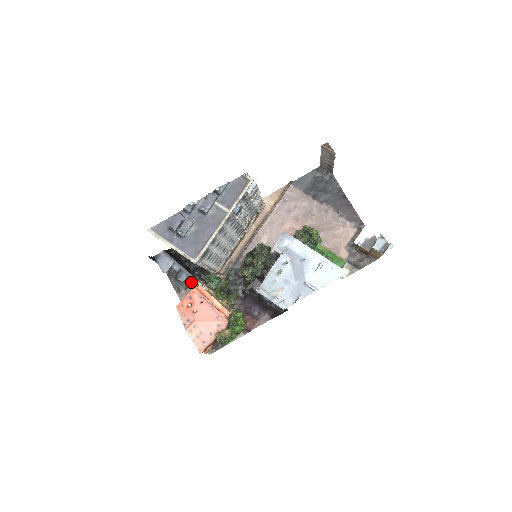
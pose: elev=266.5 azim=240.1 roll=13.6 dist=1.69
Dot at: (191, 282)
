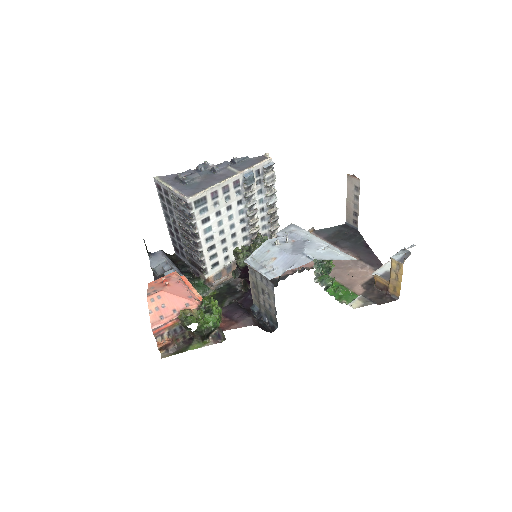
Dot at: occluded
